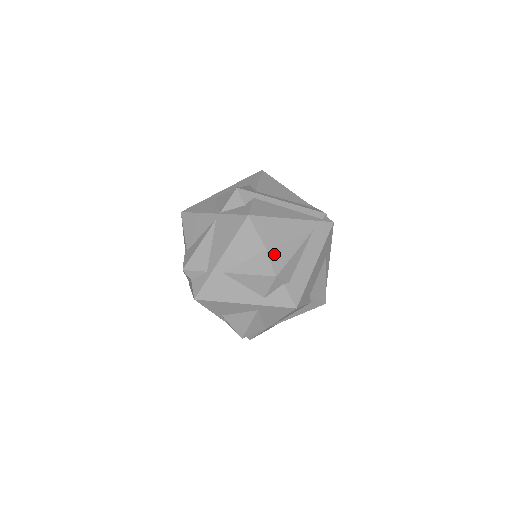
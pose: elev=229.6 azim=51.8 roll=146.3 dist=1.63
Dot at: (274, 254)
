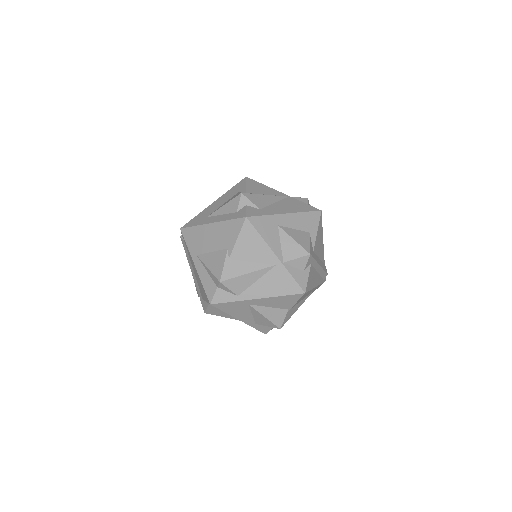
Dot at: (290, 312)
